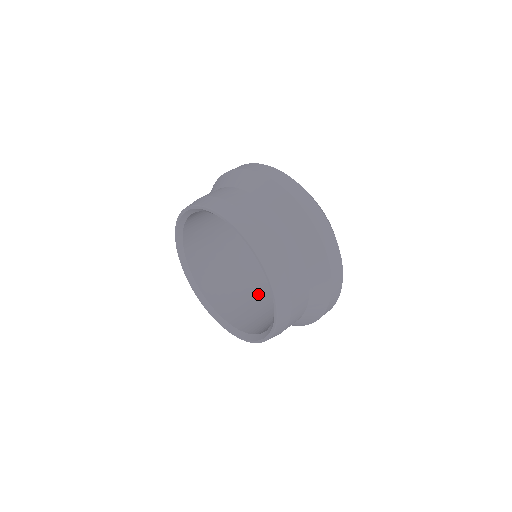
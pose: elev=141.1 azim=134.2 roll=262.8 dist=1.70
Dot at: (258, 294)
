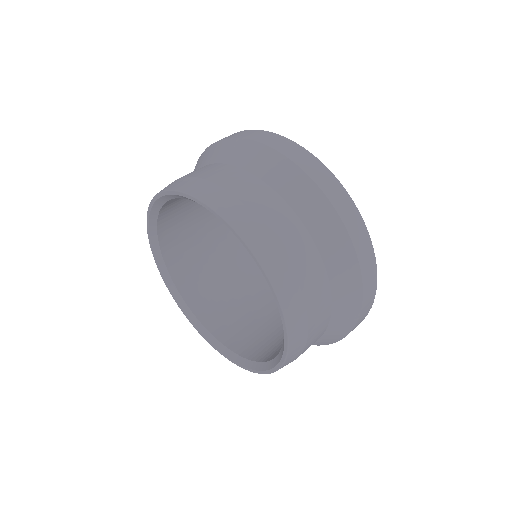
Dot at: (252, 296)
